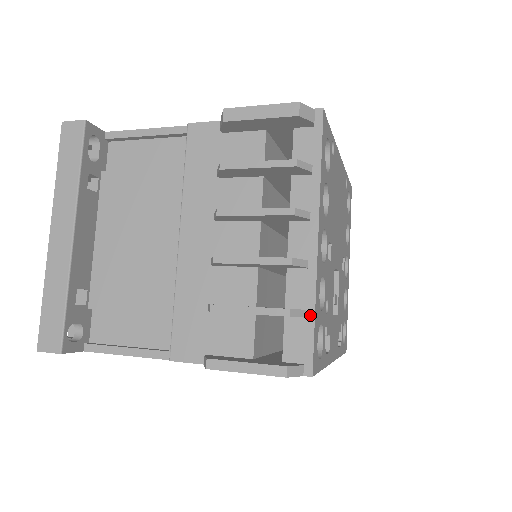
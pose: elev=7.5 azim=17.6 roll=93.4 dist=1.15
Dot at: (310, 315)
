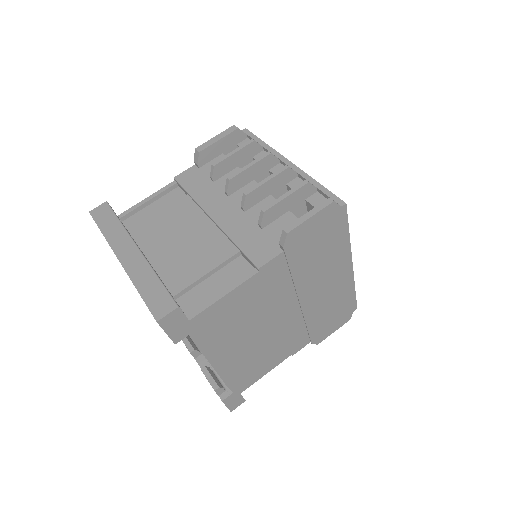
Dot at: (318, 185)
